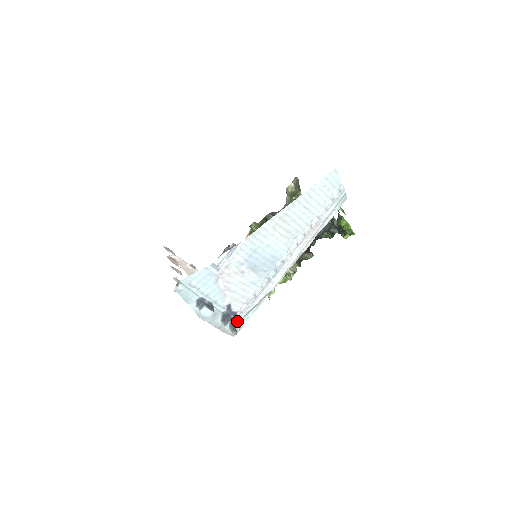
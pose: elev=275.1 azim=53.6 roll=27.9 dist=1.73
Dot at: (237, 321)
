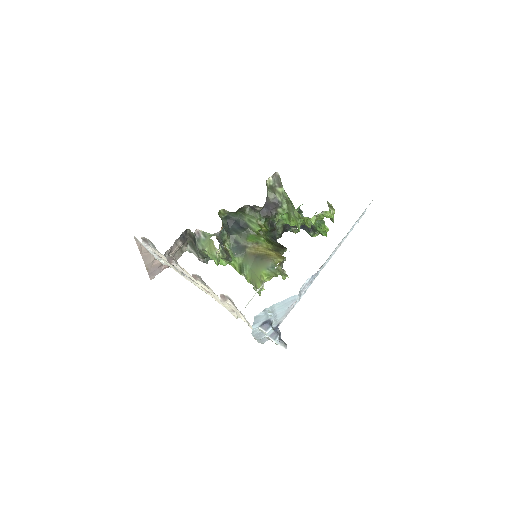
Dot at: (280, 333)
